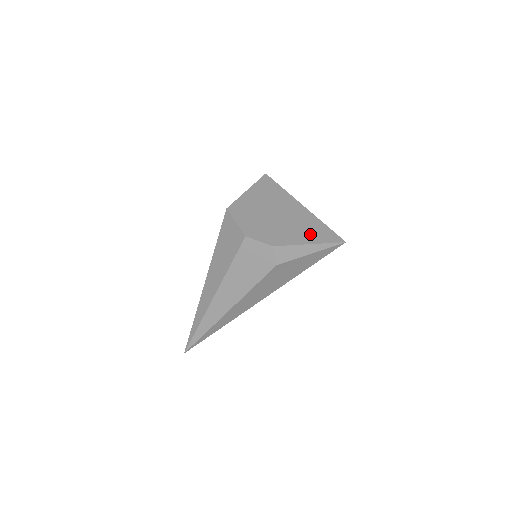
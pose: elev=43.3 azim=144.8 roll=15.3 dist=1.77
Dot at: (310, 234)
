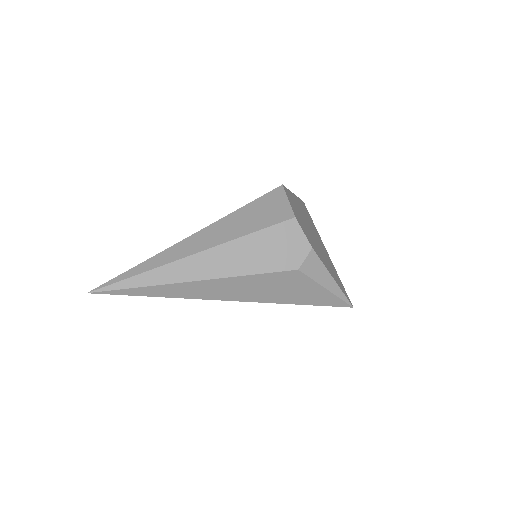
Dot at: (333, 273)
